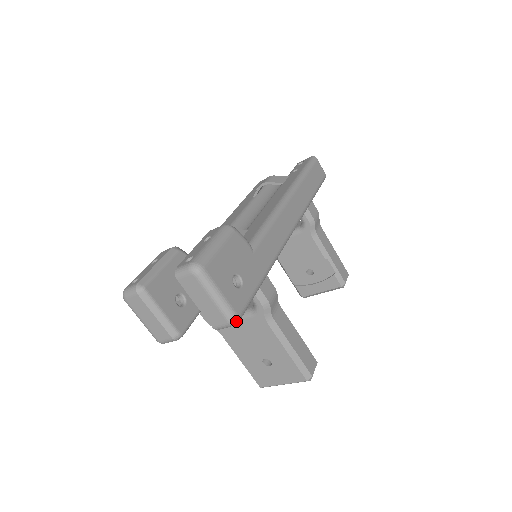
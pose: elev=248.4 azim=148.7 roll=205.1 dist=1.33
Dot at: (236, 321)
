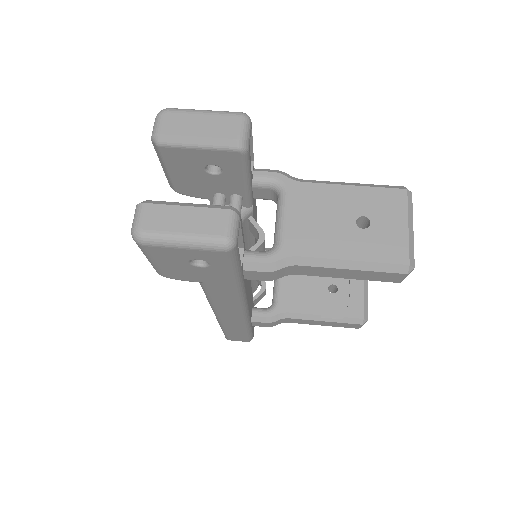
Dot at: (245, 114)
